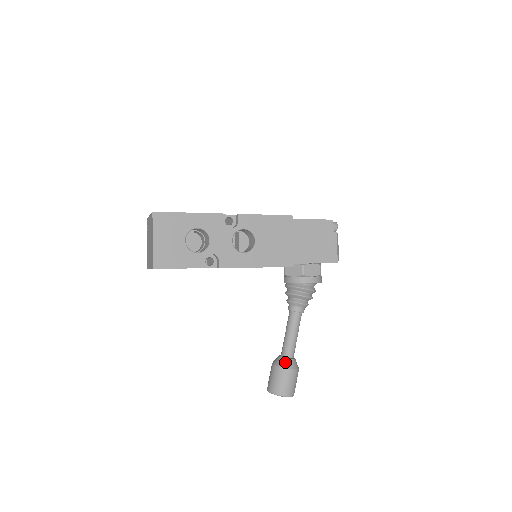
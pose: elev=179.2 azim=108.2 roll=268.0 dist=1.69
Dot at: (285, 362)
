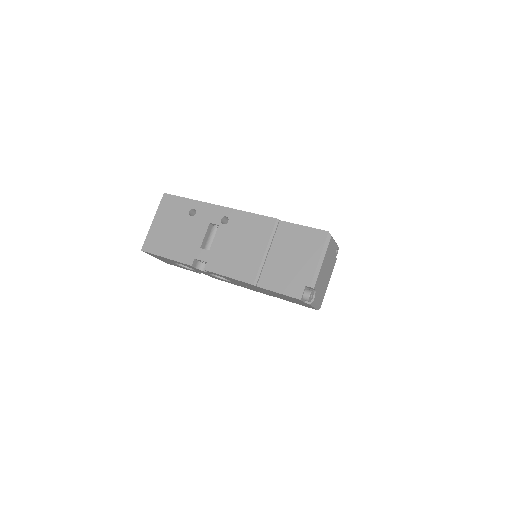
Dot at: occluded
